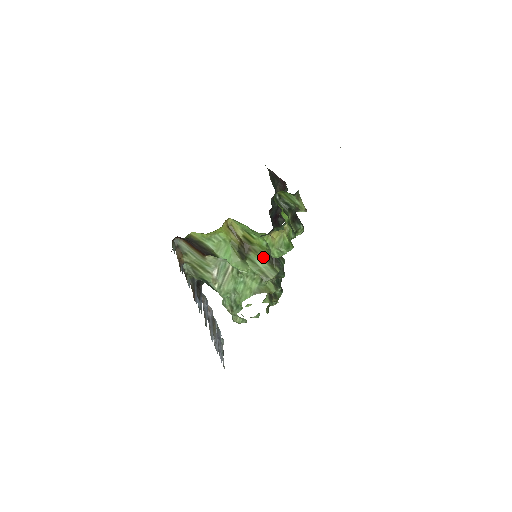
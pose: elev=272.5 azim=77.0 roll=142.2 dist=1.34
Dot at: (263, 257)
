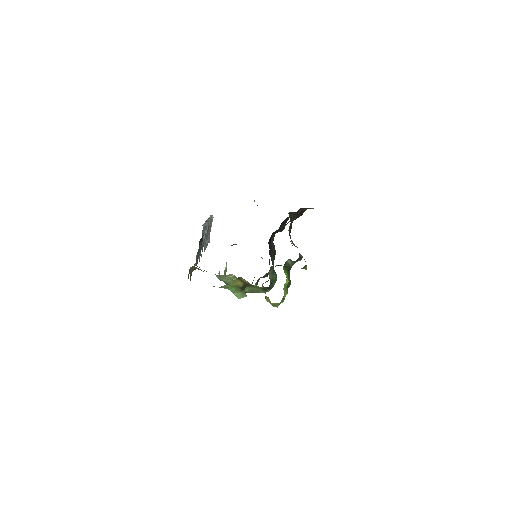
Dot at: (259, 288)
